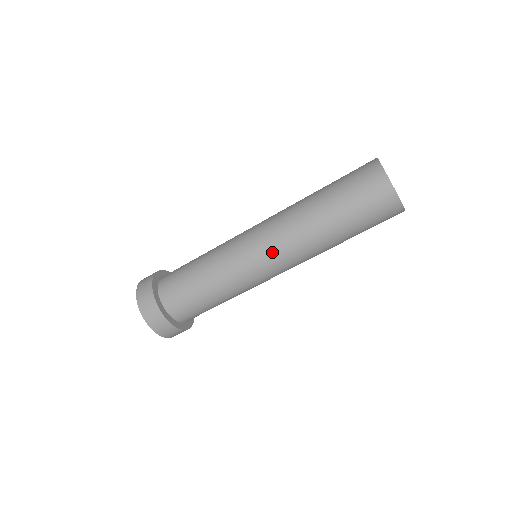
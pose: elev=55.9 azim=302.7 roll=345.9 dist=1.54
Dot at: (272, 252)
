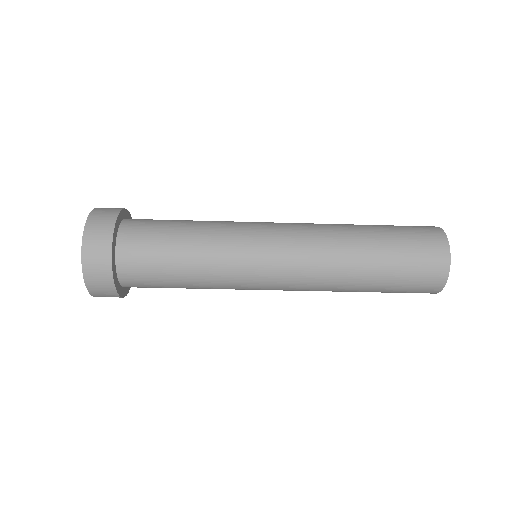
Dot at: (287, 288)
